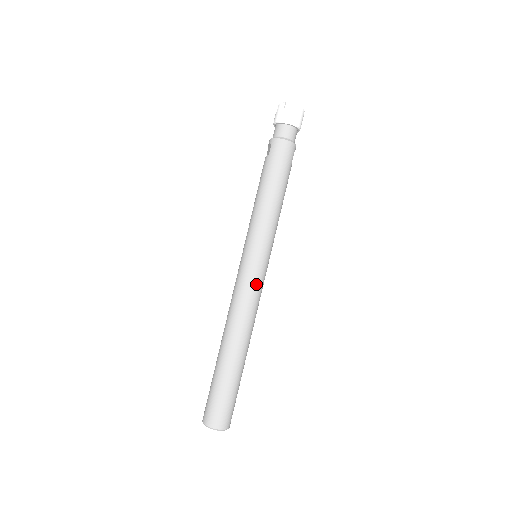
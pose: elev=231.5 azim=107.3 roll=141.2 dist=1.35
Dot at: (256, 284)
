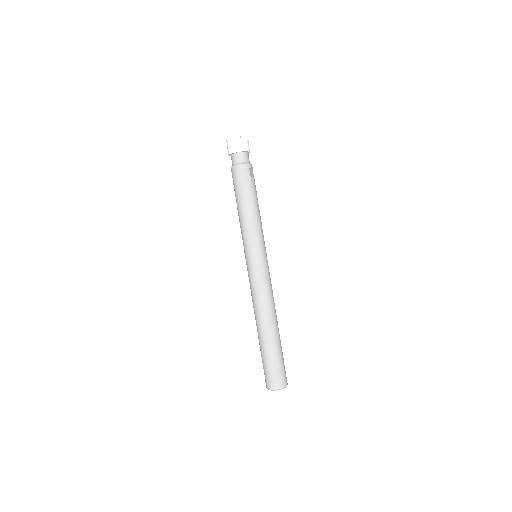
Dot at: (259, 277)
